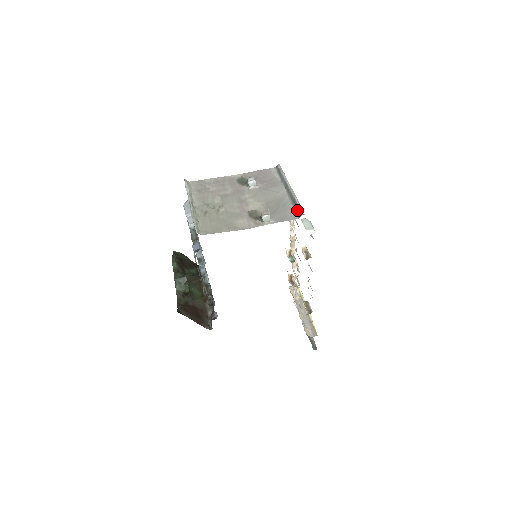
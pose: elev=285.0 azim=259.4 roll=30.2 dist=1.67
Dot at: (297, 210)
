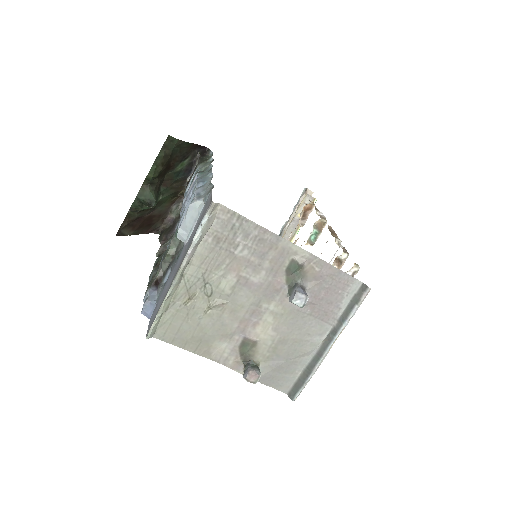
Dot at: (297, 385)
